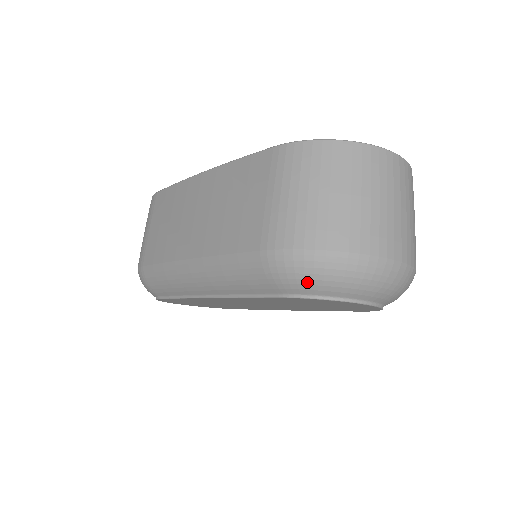
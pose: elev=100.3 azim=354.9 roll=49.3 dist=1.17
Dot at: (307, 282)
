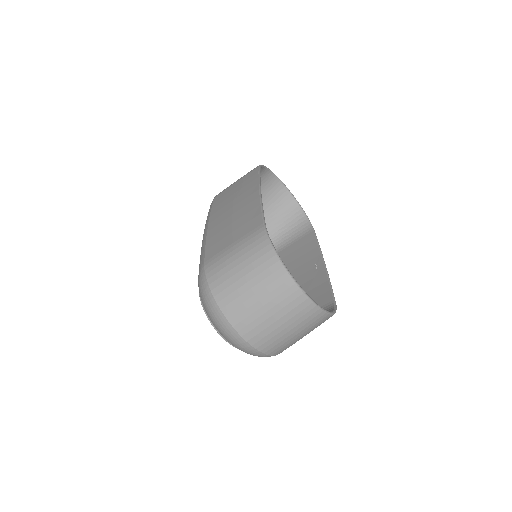
Dot at: (202, 299)
